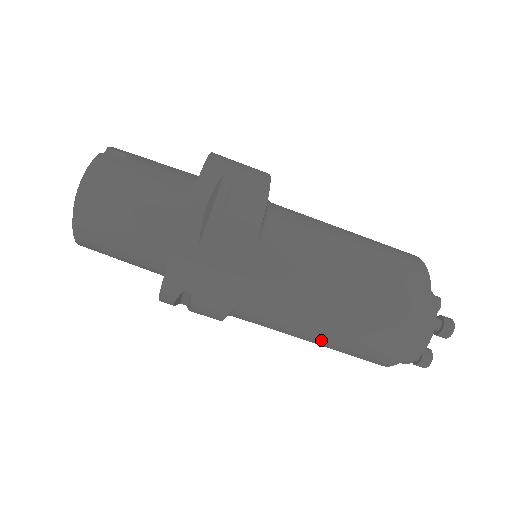
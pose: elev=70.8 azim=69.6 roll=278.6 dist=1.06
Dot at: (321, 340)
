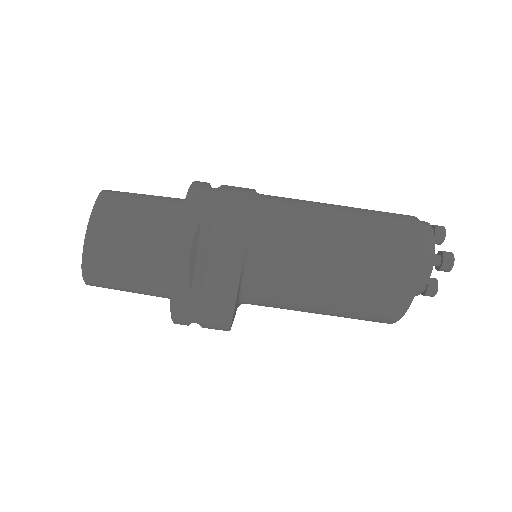
Dot at: (344, 247)
